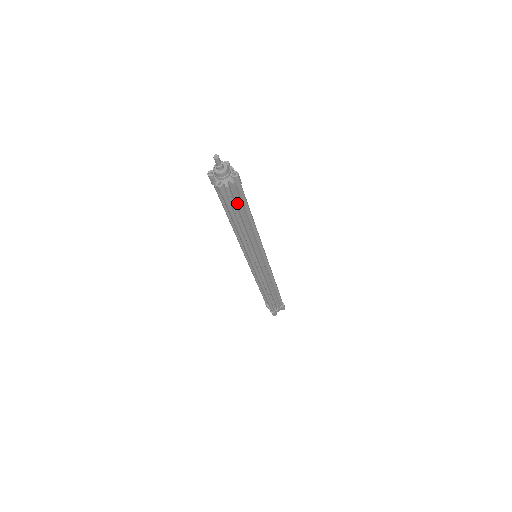
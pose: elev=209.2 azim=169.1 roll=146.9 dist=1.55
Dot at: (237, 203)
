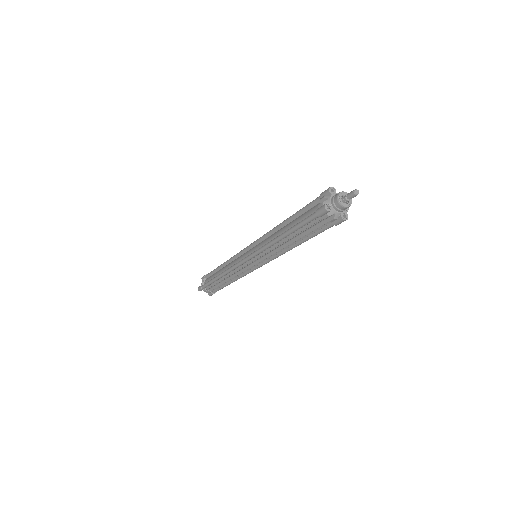
Dot at: (312, 227)
